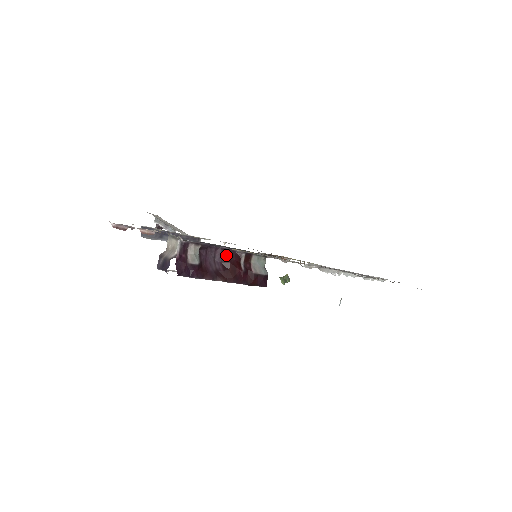
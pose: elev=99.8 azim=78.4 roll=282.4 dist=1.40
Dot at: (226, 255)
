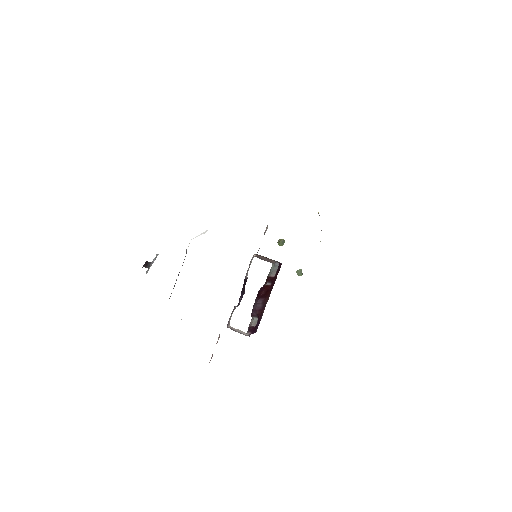
Dot at: (259, 295)
